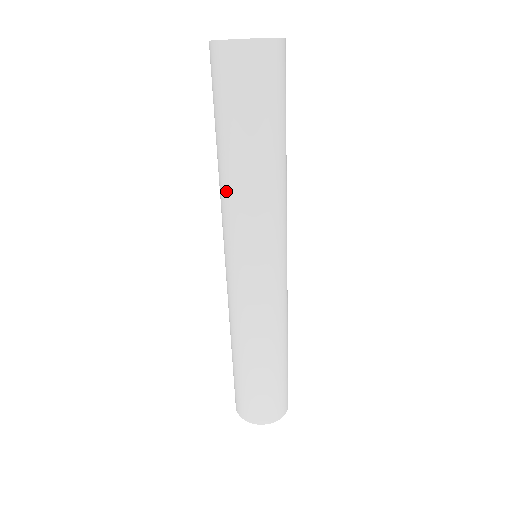
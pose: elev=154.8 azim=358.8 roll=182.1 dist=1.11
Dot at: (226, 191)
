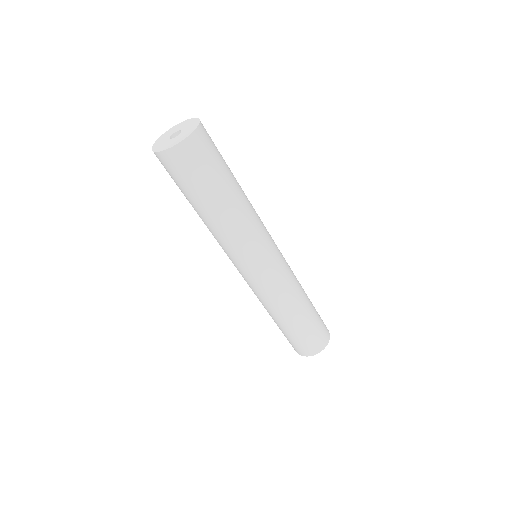
Dot at: (222, 232)
